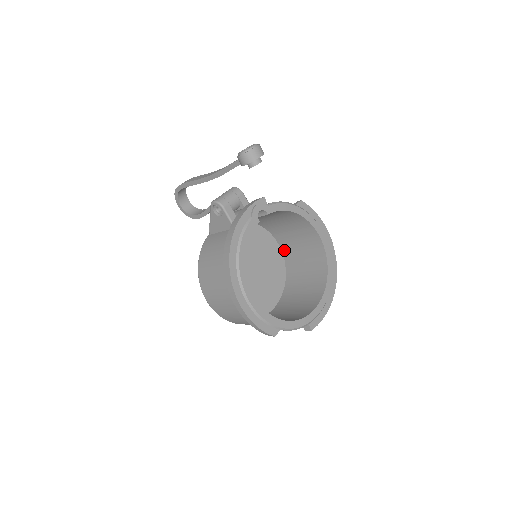
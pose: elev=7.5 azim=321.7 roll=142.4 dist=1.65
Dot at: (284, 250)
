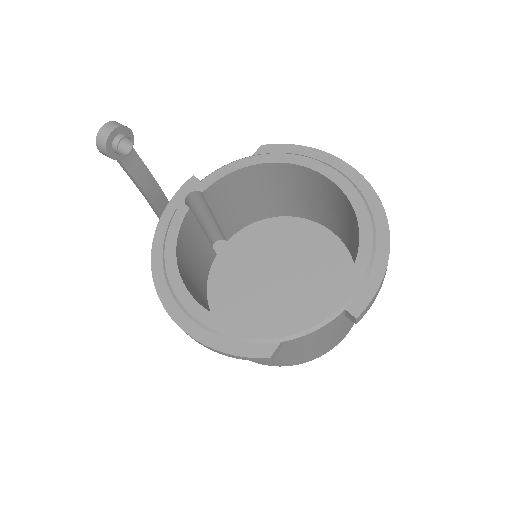
Dot at: (328, 226)
